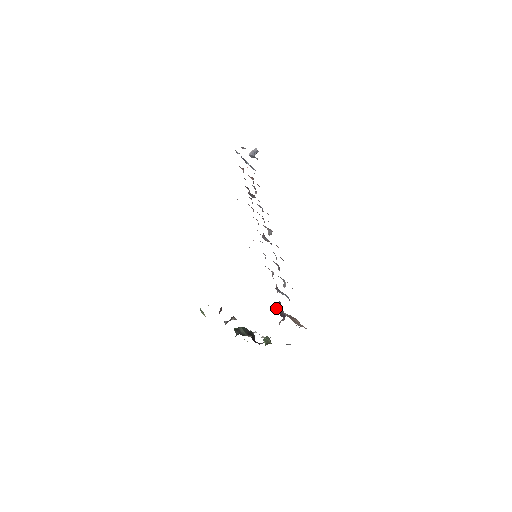
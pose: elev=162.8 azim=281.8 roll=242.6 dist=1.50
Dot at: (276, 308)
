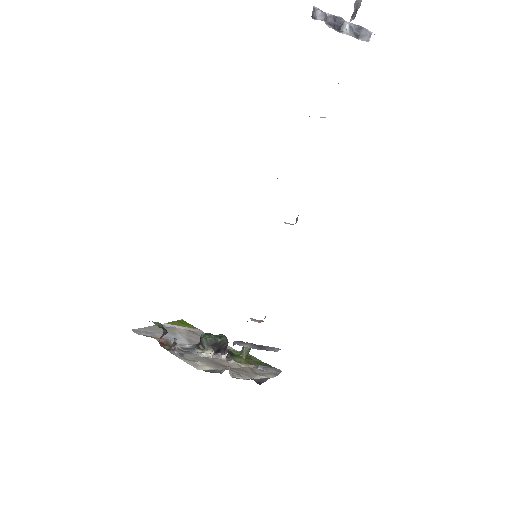
Dot at: occluded
